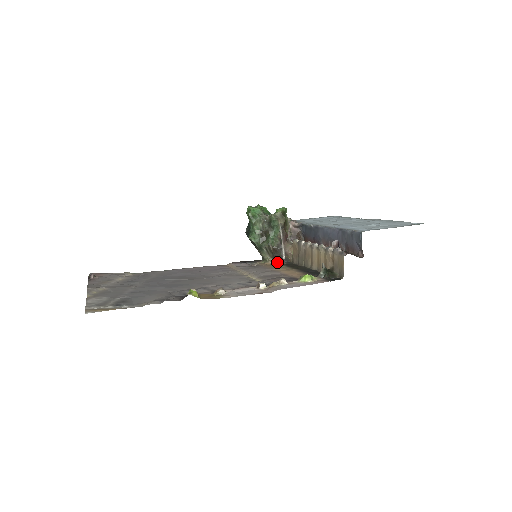
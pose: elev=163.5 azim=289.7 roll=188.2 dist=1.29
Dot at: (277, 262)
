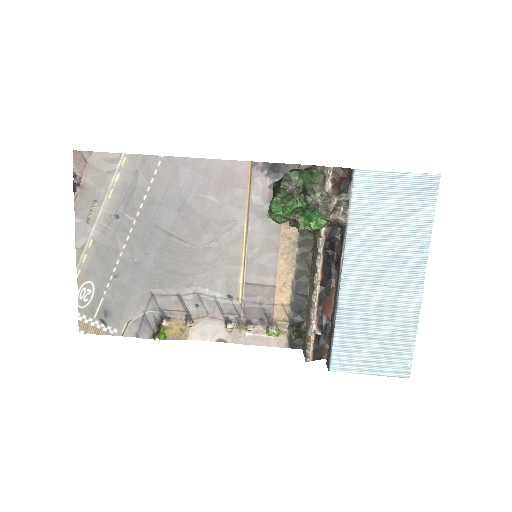
Dot at: occluded
